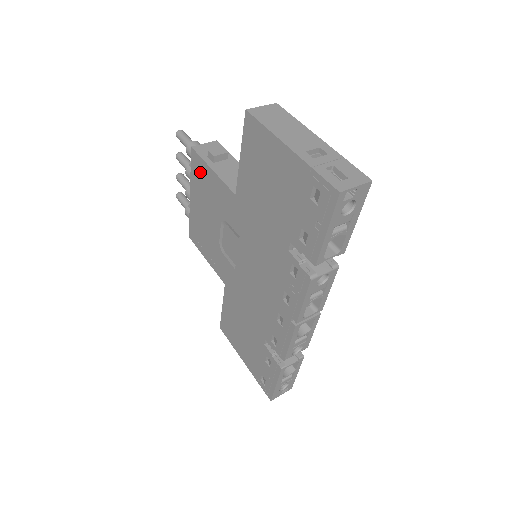
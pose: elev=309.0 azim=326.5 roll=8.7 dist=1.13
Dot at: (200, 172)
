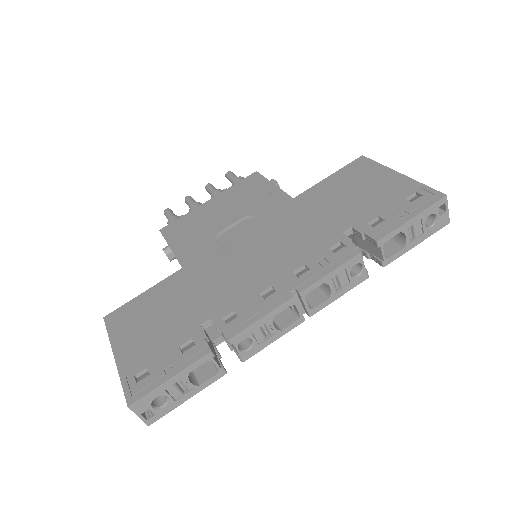
Dot at: (251, 185)
